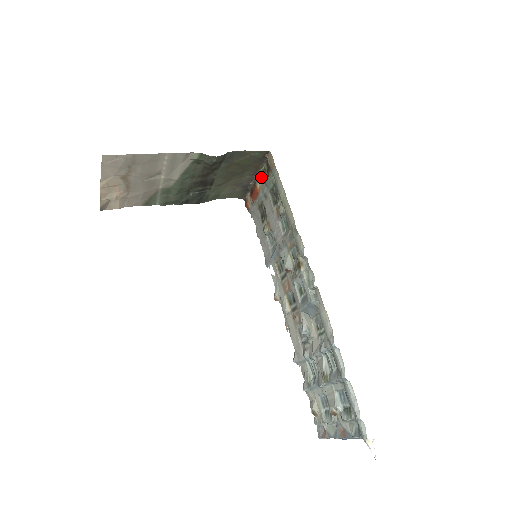
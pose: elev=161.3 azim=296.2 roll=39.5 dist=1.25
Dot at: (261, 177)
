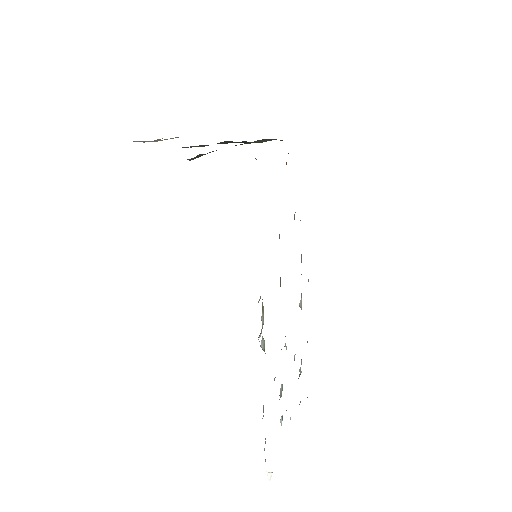
Dot at: occluded
